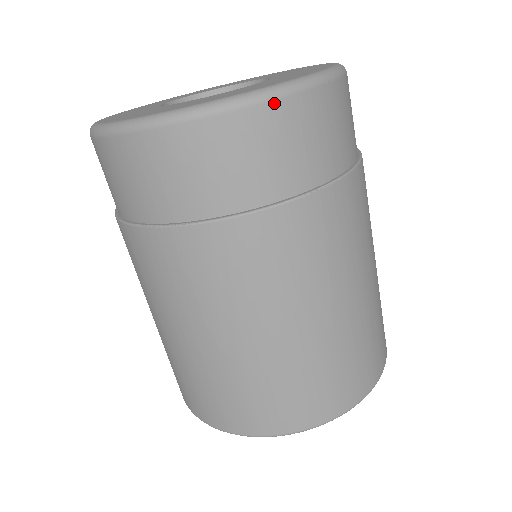
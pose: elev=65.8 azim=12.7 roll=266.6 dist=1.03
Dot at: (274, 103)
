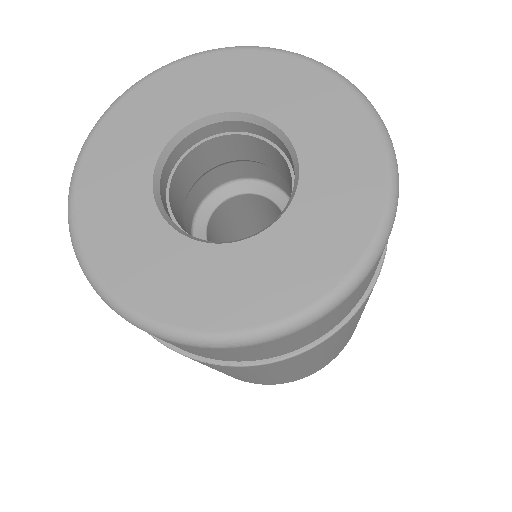
Dot at: (366, 277)
